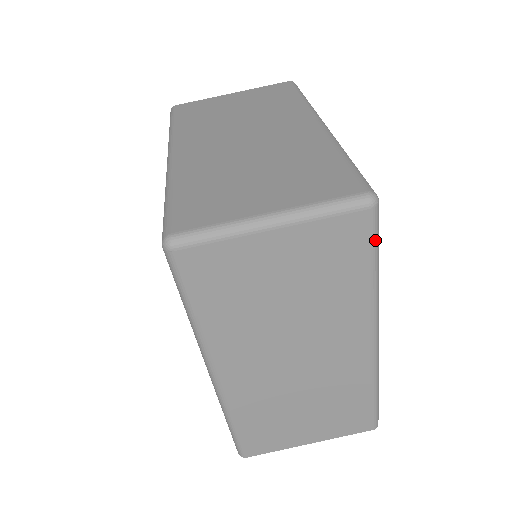
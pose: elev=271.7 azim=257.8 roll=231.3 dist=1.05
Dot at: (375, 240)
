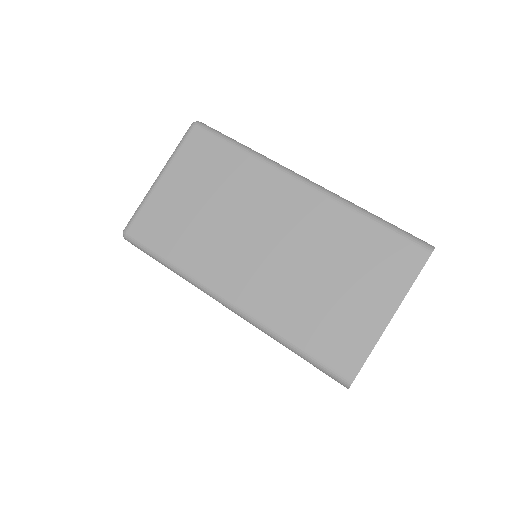
Dot at: (218, 135)
